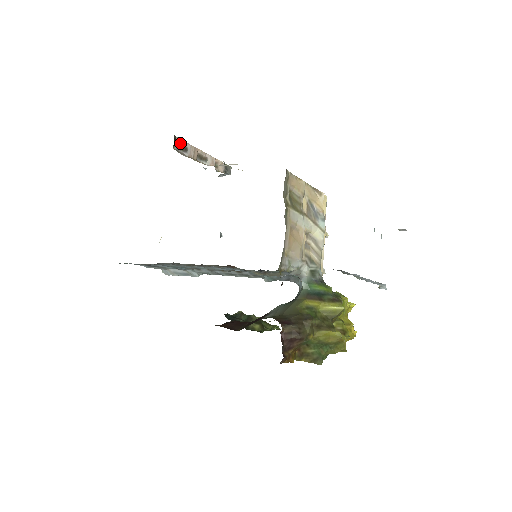
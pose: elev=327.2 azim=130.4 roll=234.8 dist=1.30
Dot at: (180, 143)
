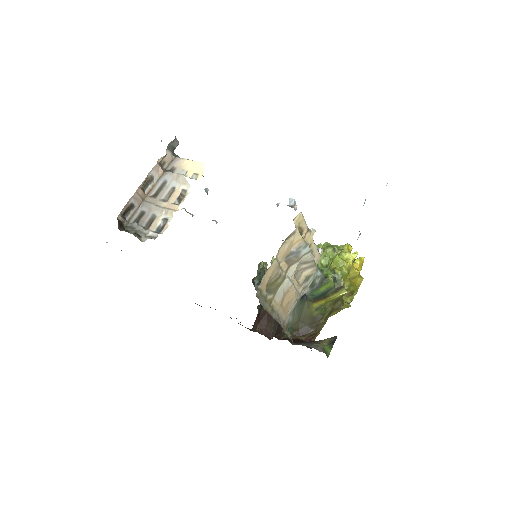
Dot at: (123, 211)
